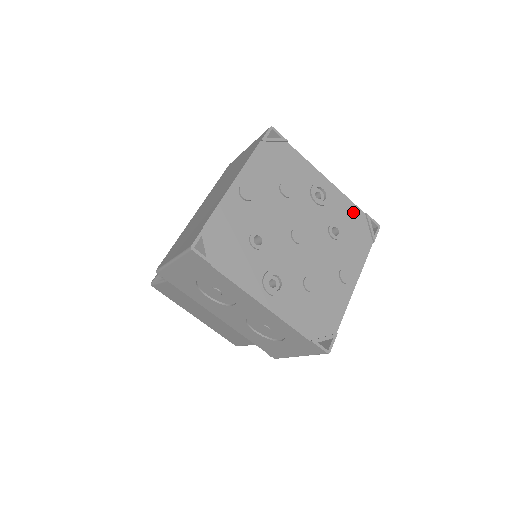
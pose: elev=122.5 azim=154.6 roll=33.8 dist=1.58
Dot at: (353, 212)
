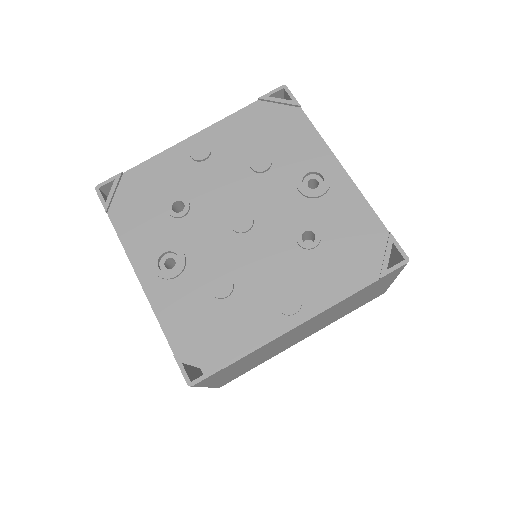
Dot at: (365, 223)
